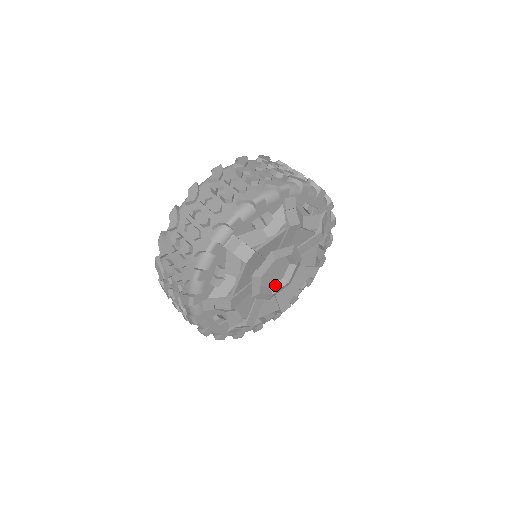
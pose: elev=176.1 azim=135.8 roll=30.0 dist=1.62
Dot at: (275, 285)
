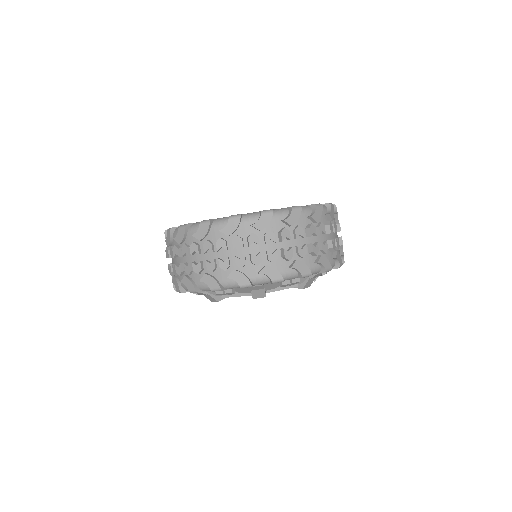
Dot at: occluded
